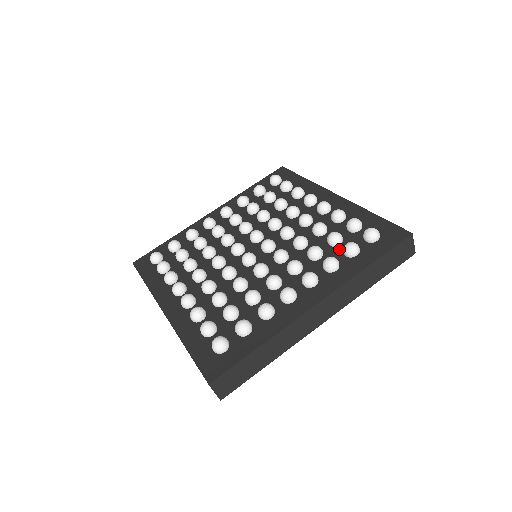
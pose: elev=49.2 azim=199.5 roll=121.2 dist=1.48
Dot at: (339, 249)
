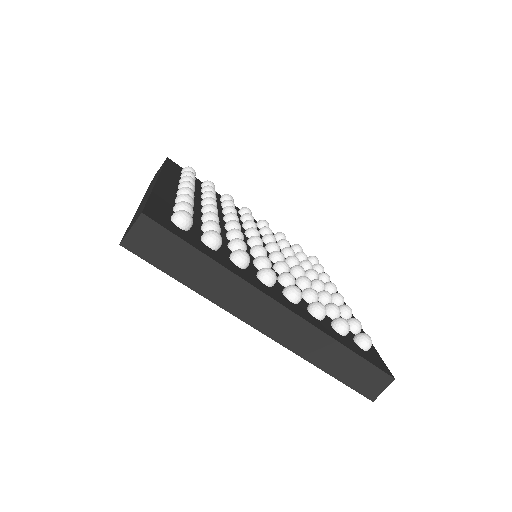
Dot at: (329, 318)
